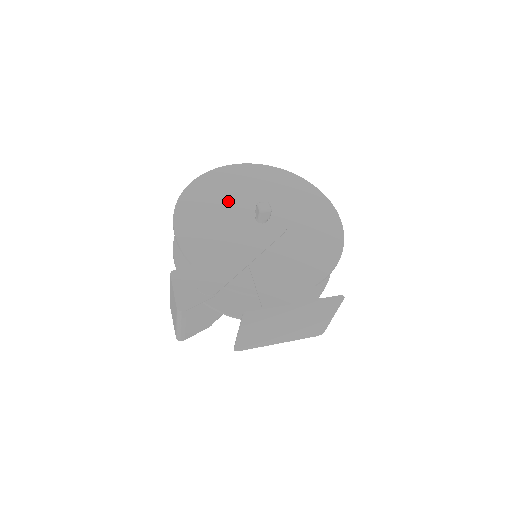
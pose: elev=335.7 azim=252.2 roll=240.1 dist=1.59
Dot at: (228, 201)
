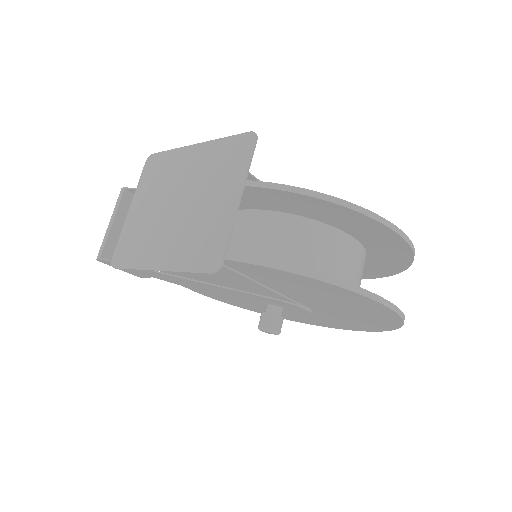
Dot at: occluded
